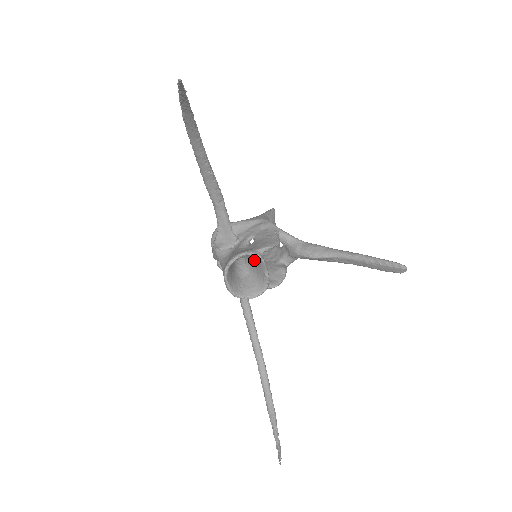
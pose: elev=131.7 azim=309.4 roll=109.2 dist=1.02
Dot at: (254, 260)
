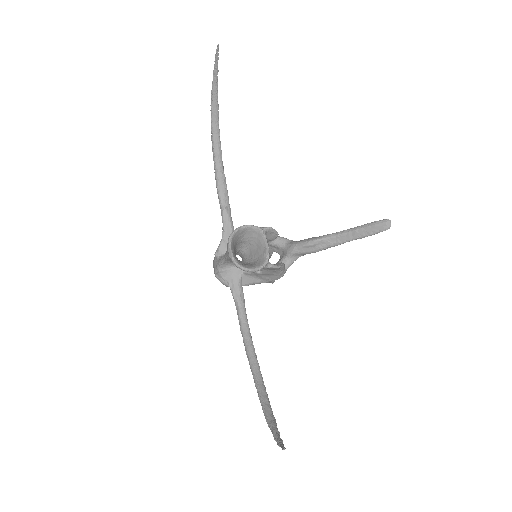
Dot at: (255, 244)
